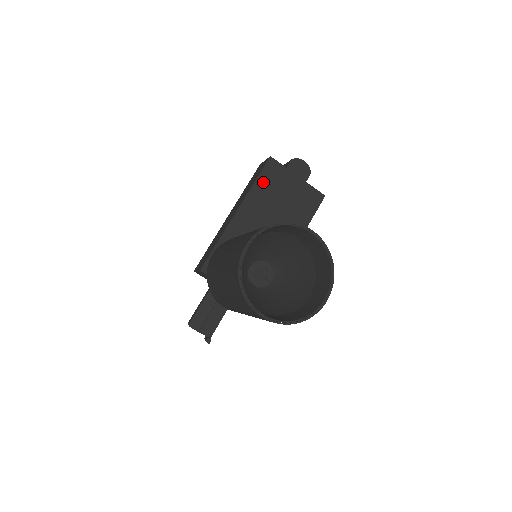
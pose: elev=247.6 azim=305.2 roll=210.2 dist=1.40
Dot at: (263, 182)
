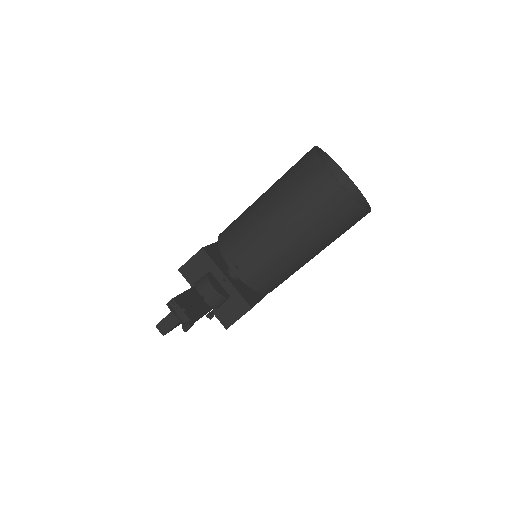
Dot at: occluded
